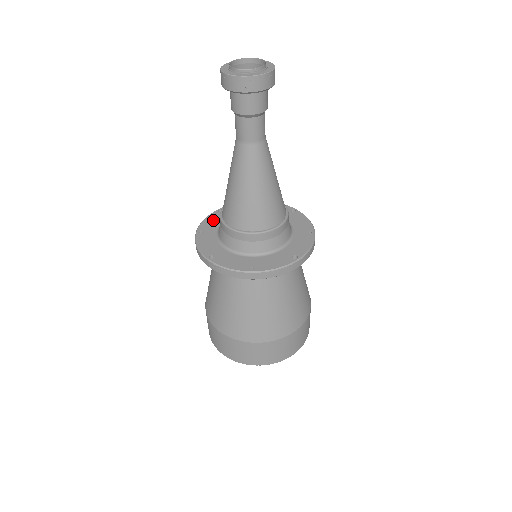
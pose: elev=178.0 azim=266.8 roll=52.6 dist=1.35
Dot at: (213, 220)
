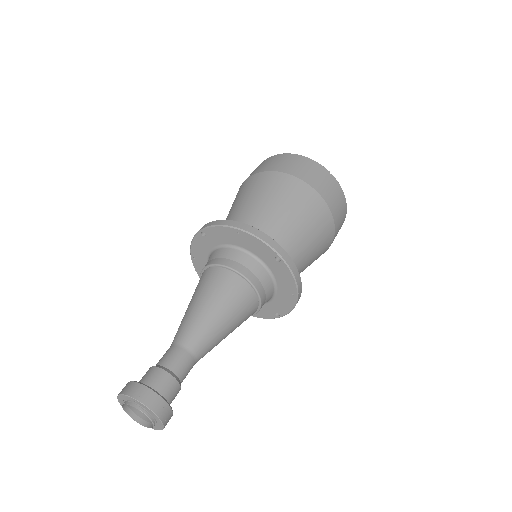
Dot at: (200, 247)
